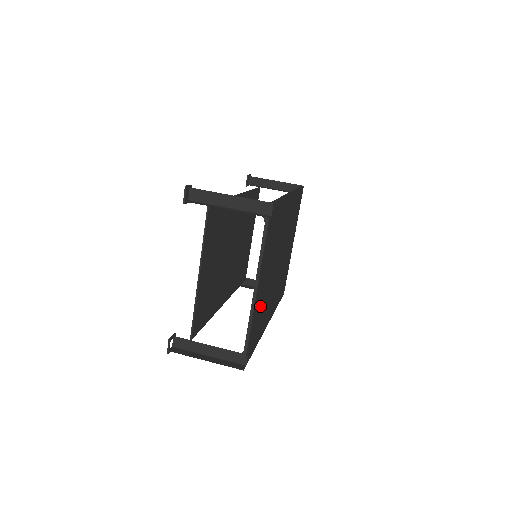
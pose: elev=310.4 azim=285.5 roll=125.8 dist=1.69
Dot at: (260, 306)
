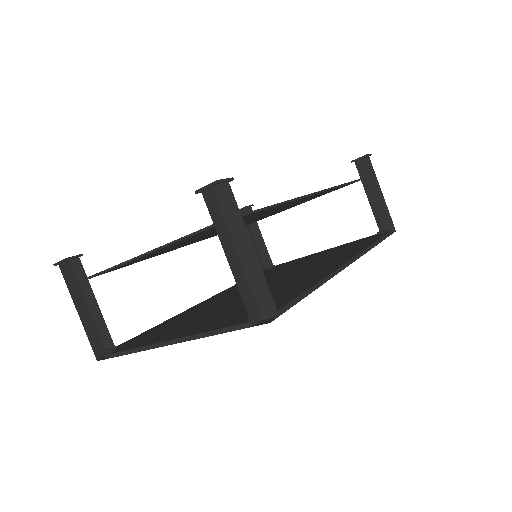
Dot at: occluded
